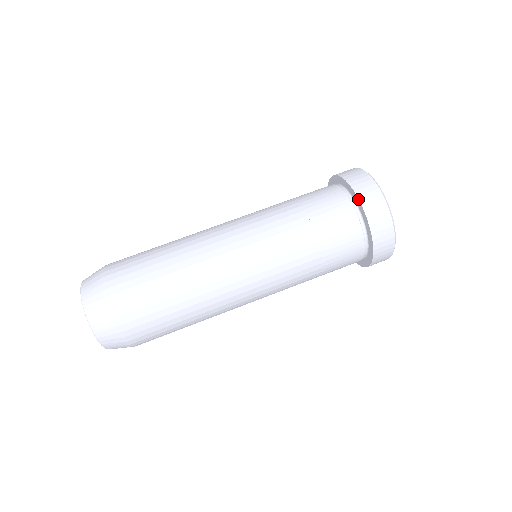
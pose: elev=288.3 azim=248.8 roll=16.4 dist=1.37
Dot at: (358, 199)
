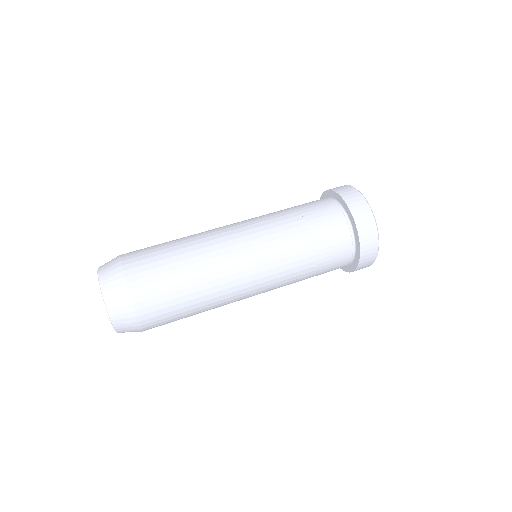
Dot at: (347, 206)
